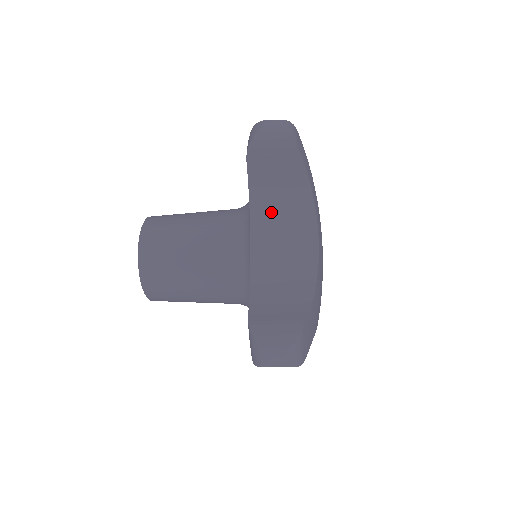
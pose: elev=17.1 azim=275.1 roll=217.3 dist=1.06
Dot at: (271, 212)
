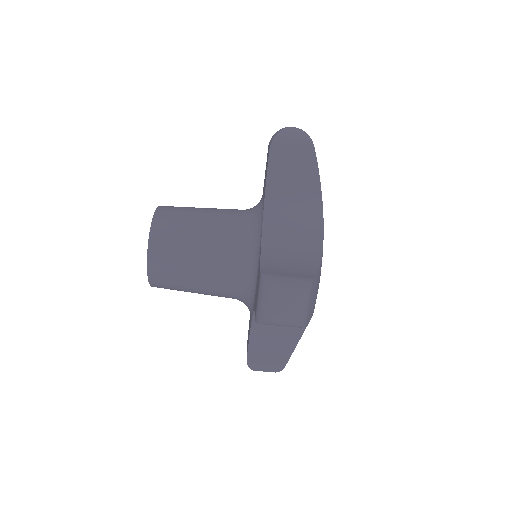
Dot at: occluded
